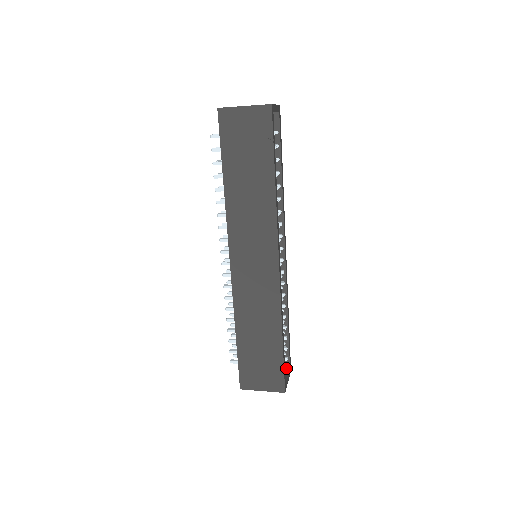
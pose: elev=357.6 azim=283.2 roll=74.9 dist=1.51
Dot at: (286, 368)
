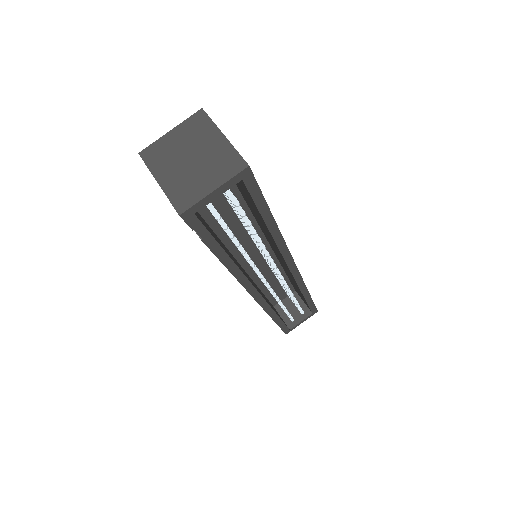
Dot at: (310, 310)
